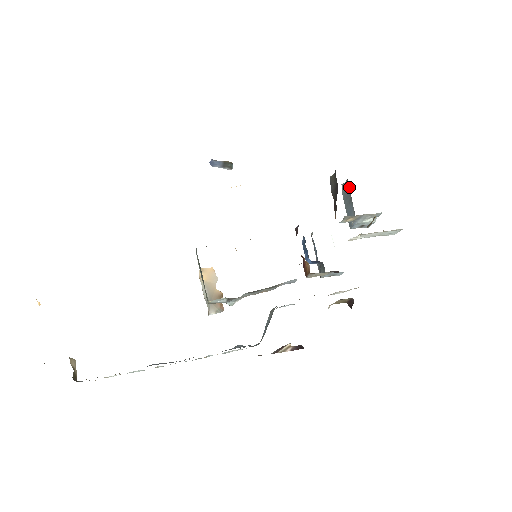
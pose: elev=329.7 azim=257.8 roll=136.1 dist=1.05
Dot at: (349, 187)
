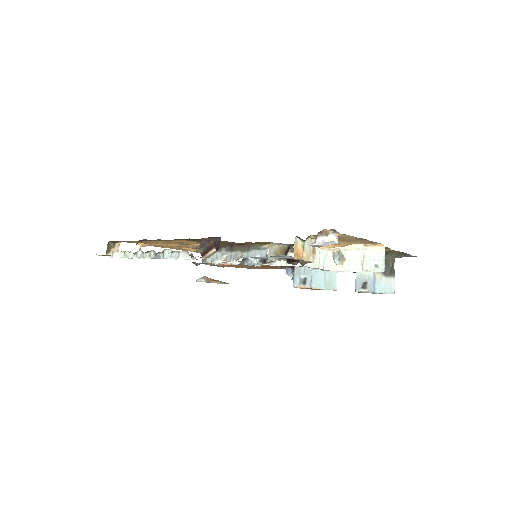
Dot at: occluded
